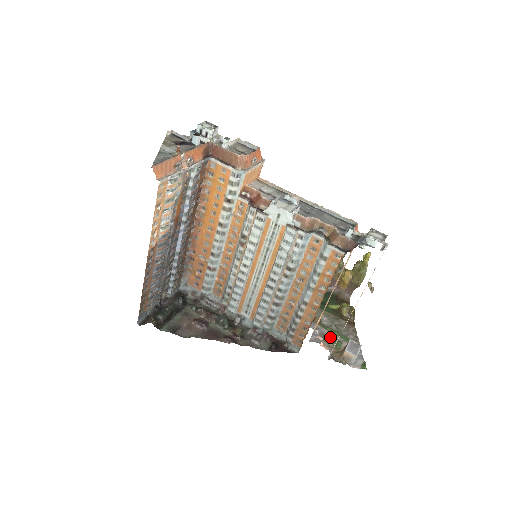
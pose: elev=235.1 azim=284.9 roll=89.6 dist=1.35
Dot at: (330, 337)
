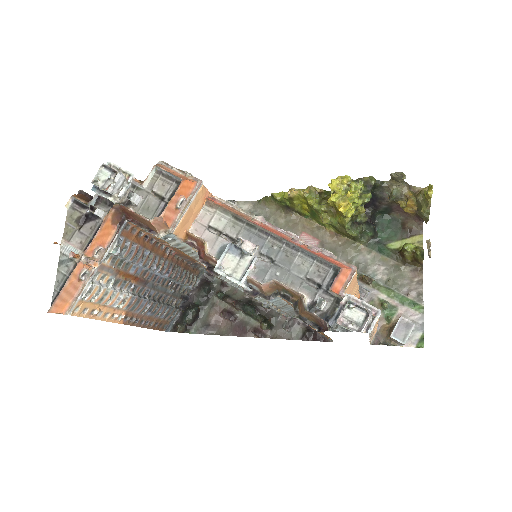
Dot at: (381, 304)
